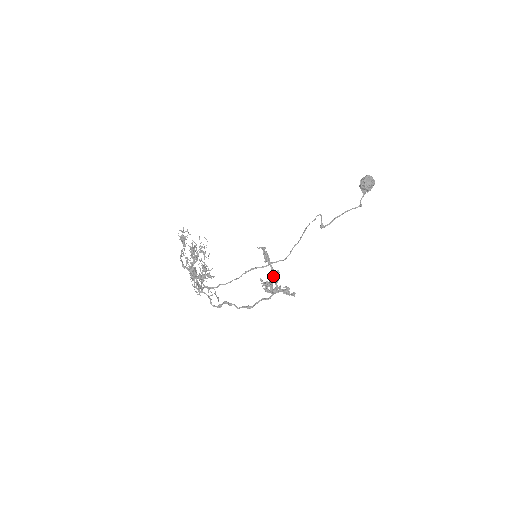
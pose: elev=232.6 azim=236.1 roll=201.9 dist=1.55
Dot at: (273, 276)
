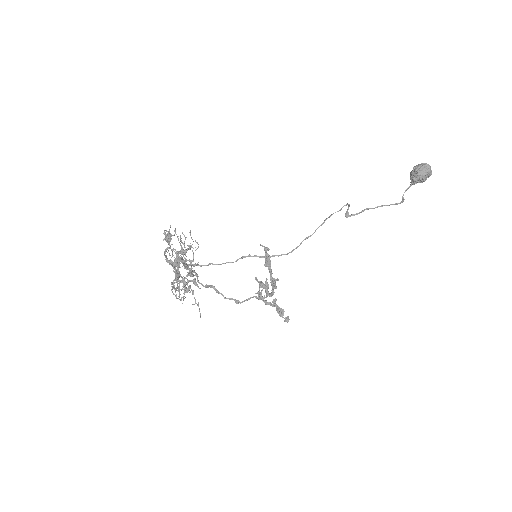
Dot at: (271, 283)
